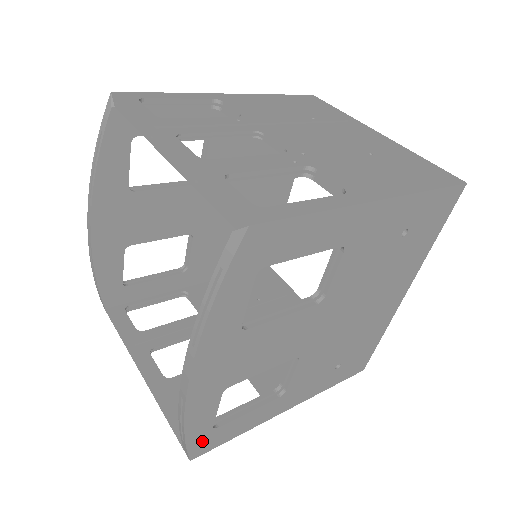
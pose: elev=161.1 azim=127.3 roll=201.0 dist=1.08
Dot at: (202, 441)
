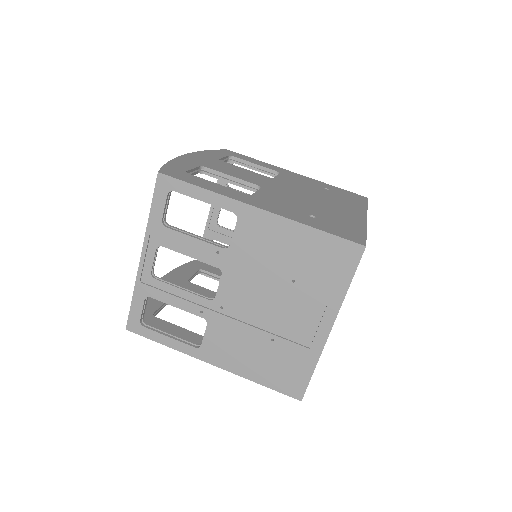
Dot at: occluded
